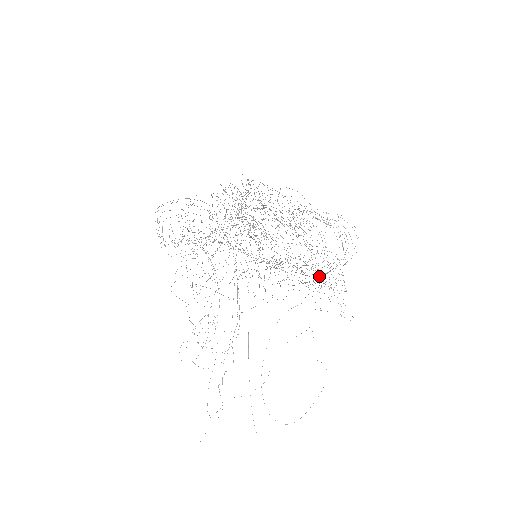
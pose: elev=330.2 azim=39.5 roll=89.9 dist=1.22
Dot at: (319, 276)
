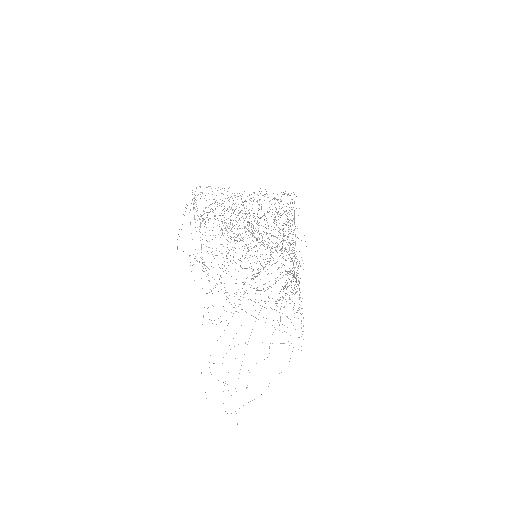
Dot at: occluded
